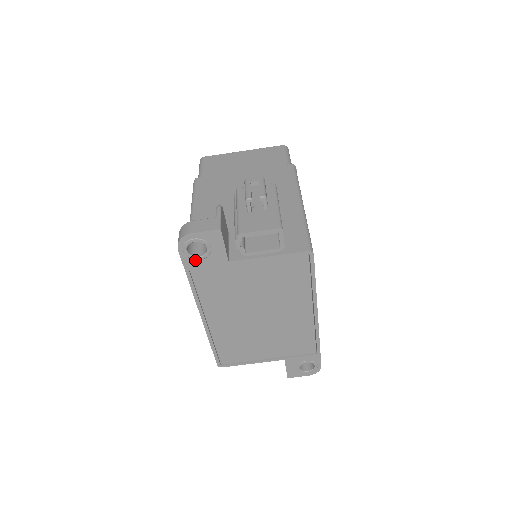
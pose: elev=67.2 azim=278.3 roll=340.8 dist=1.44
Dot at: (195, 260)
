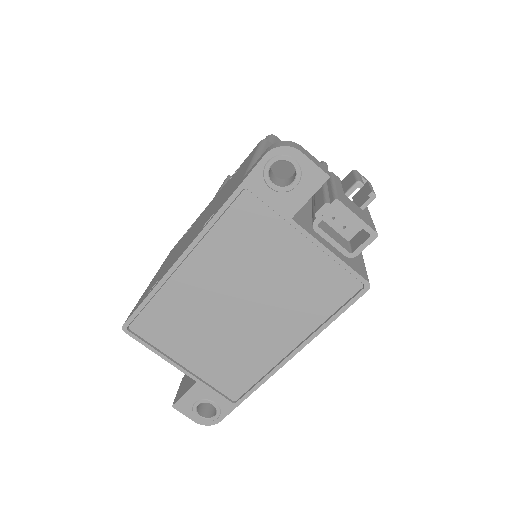
Dot at: (265, 183)
